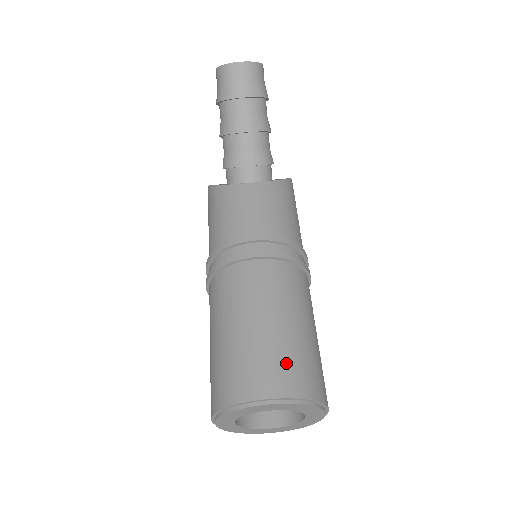
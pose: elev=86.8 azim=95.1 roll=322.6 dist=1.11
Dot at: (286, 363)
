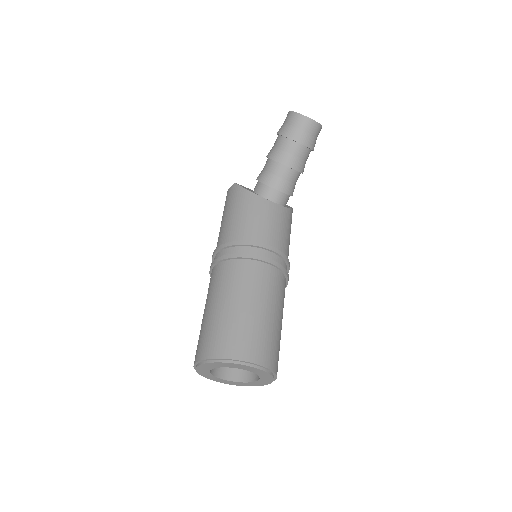
Dot at: (269, 344)
